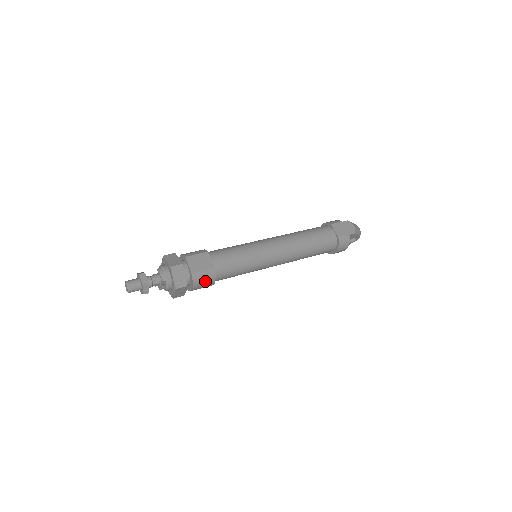
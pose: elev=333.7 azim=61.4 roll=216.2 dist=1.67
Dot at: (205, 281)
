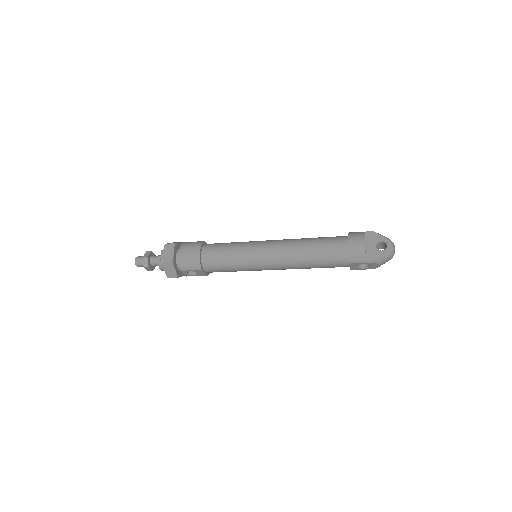
Dot at: (192, 246)
